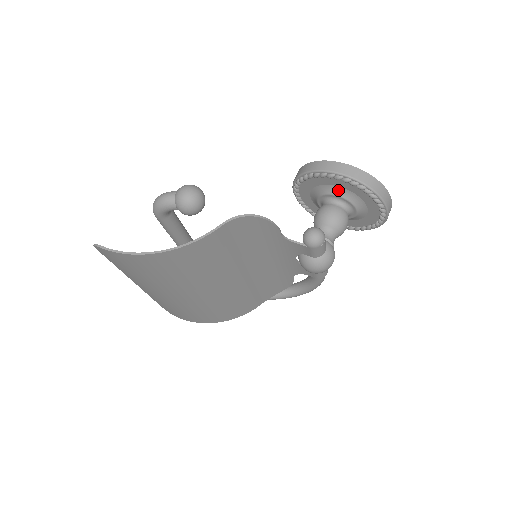
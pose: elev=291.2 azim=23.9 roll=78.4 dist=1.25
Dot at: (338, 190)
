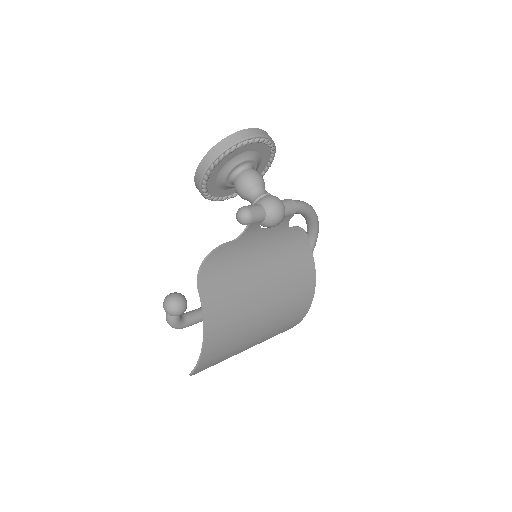
Dot at: (223, 173)
